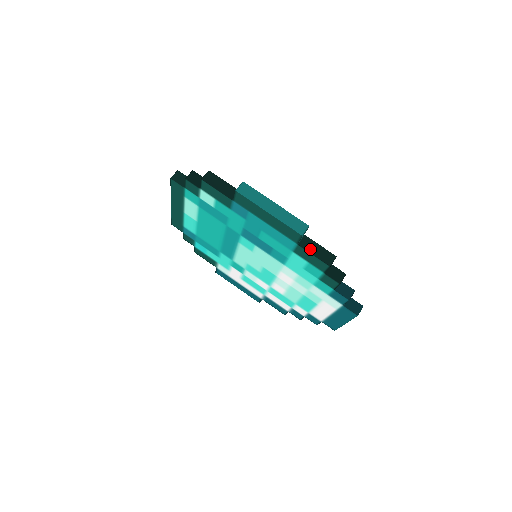
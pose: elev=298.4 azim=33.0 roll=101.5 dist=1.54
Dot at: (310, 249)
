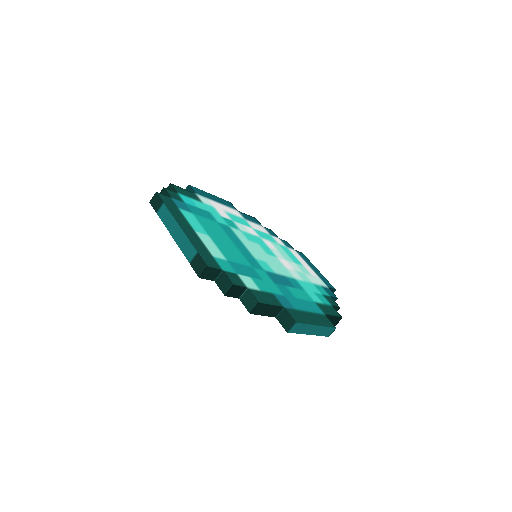
Dot at: occluded
